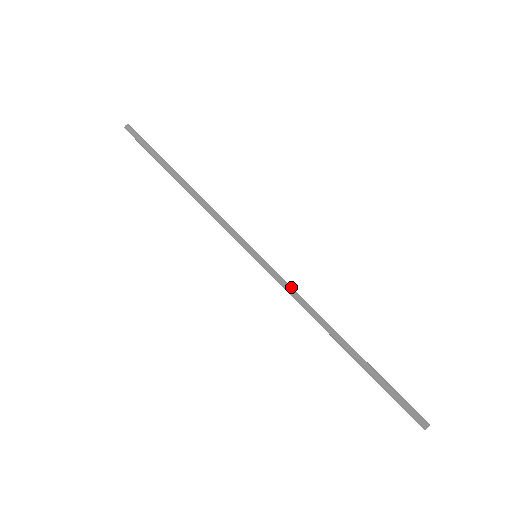
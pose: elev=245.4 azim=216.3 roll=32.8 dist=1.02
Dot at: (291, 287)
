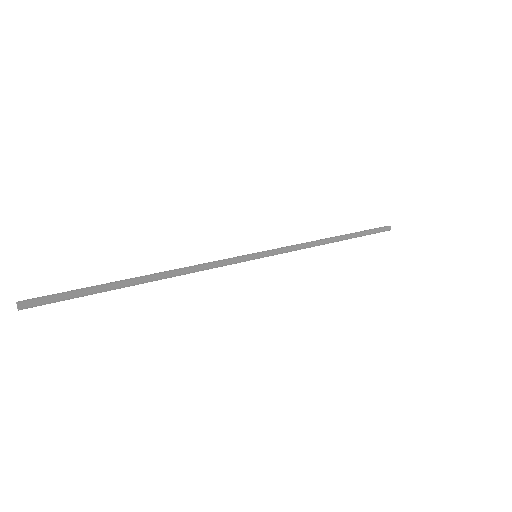
Dot at: (293, 248)
